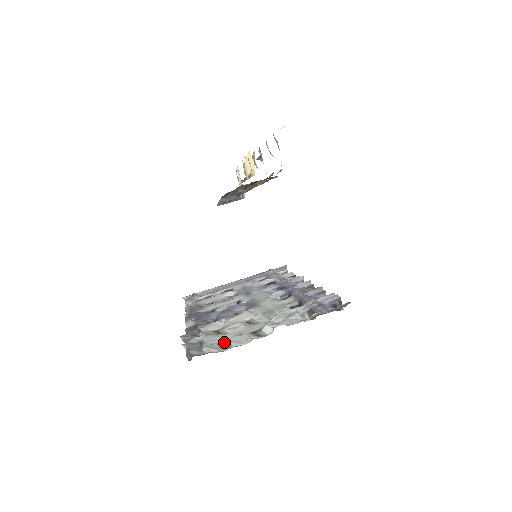
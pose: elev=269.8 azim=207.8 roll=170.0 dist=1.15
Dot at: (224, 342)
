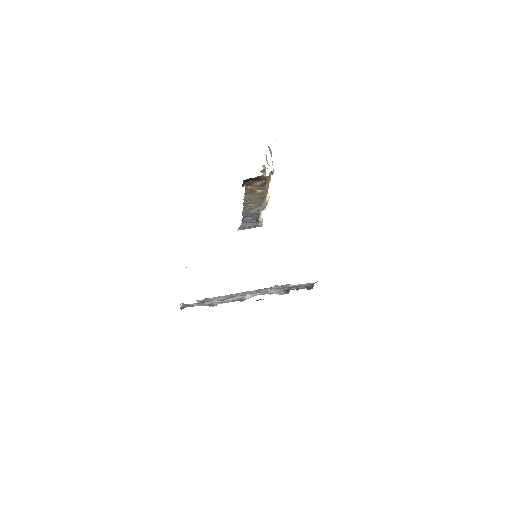
Dot at: (212, 303)
